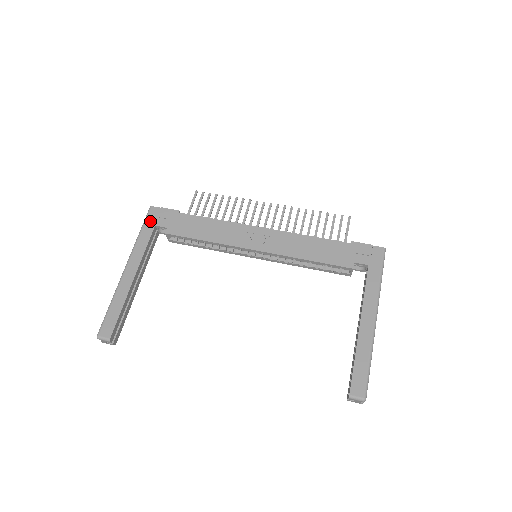
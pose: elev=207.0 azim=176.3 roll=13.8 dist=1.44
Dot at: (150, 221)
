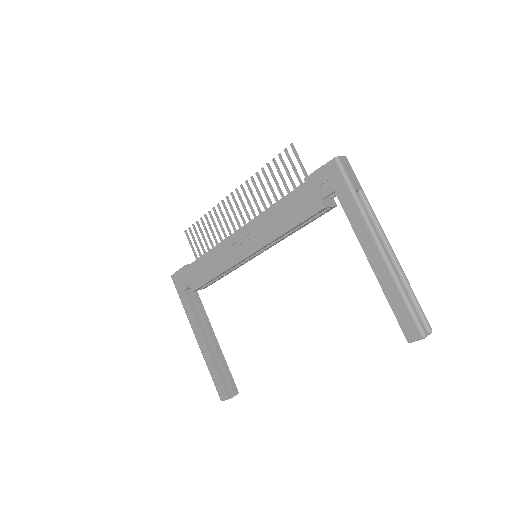
Dot at: (179, 289)
